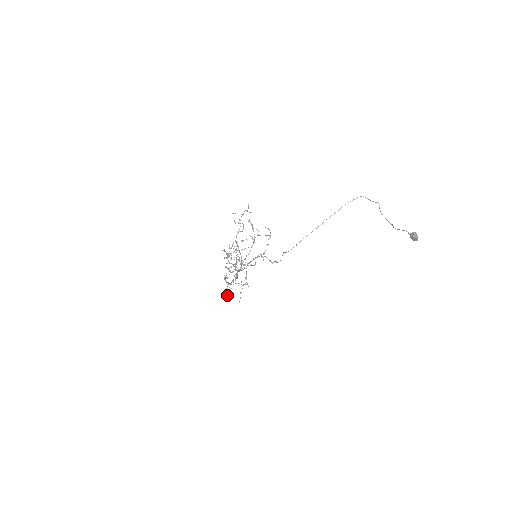
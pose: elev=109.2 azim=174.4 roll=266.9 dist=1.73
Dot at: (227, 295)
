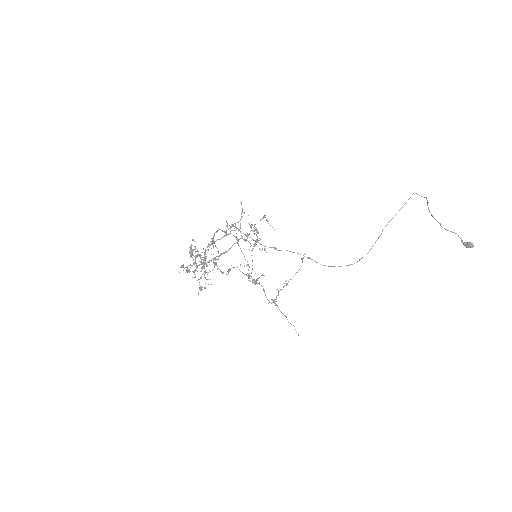
Dot at: (200, 289)
